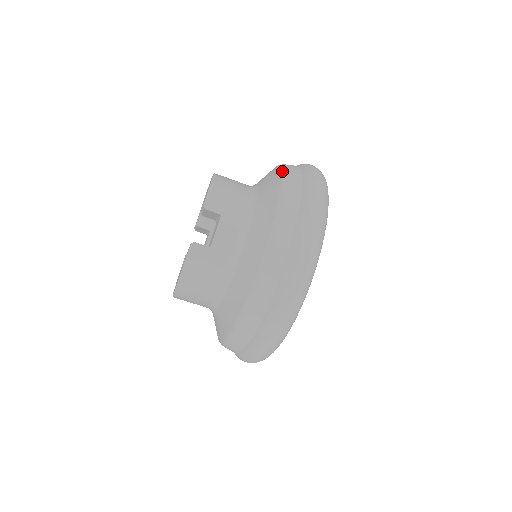
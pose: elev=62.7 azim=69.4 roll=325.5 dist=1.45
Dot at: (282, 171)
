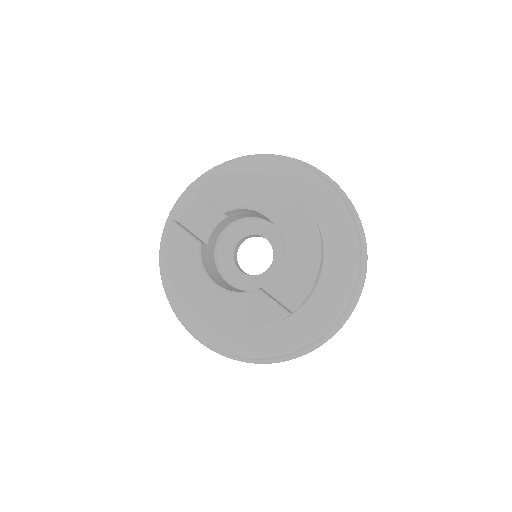
Dot at: (353, 229)
